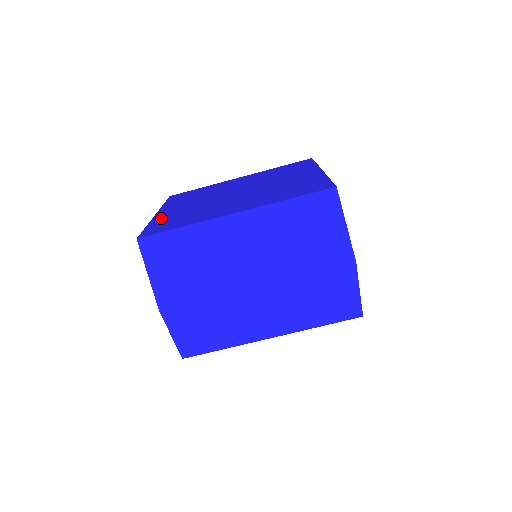
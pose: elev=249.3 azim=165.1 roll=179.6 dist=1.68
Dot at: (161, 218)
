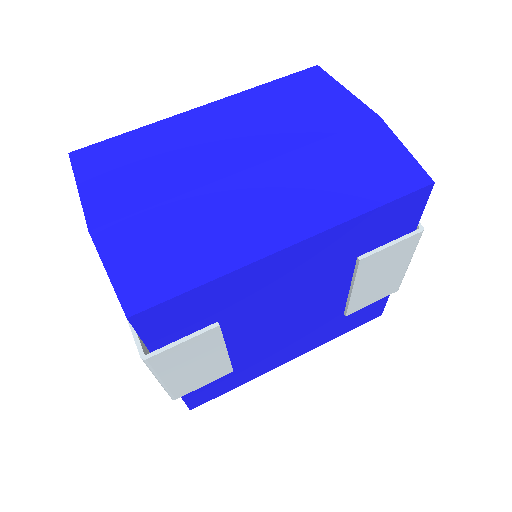
Dot at: occluded
